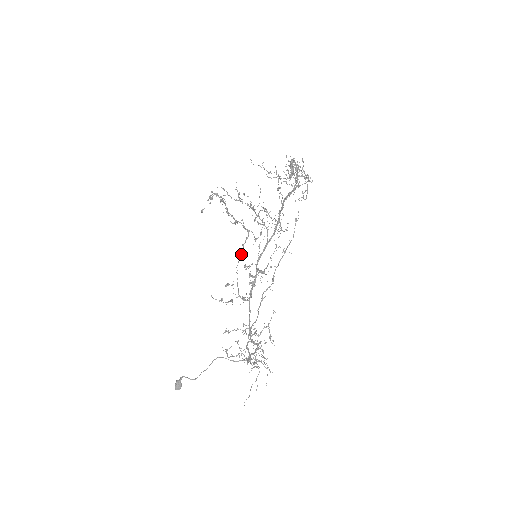
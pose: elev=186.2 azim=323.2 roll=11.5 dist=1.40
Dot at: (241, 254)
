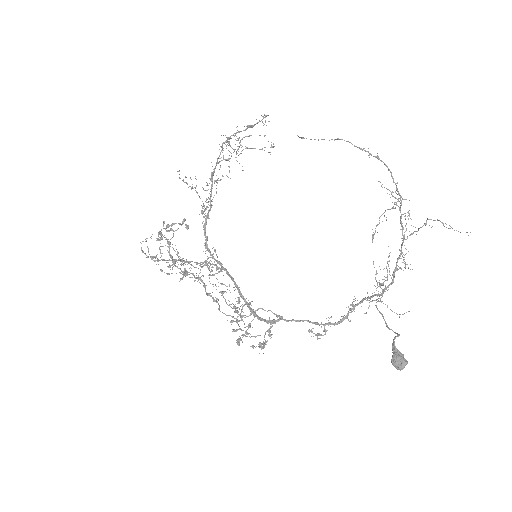
Dot at: occluded
